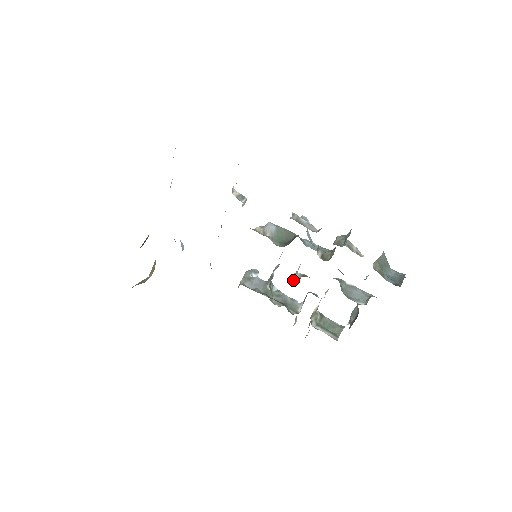
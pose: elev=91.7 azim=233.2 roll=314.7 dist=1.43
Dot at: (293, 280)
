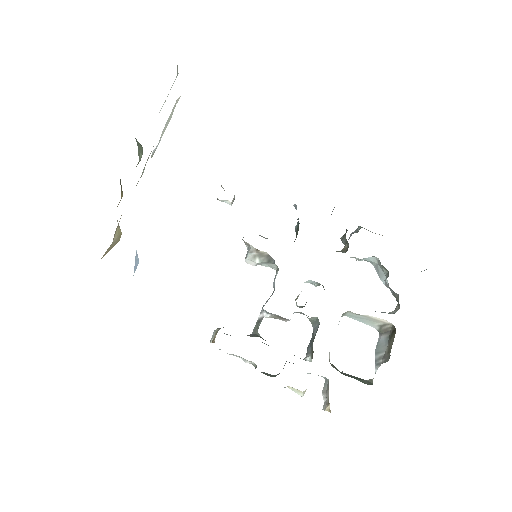
Dot at: occluded
